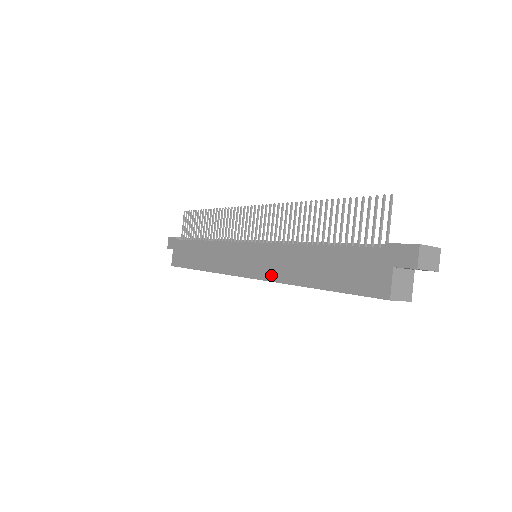
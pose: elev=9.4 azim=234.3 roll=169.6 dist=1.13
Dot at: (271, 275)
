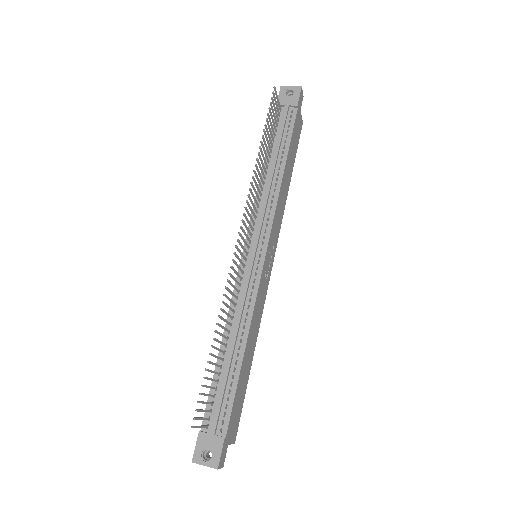
Dot at: occluded
